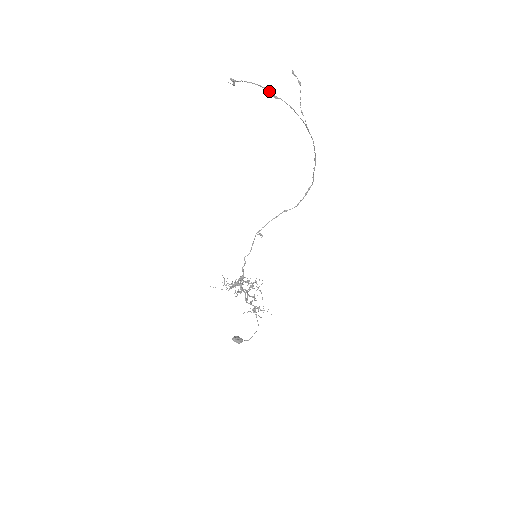
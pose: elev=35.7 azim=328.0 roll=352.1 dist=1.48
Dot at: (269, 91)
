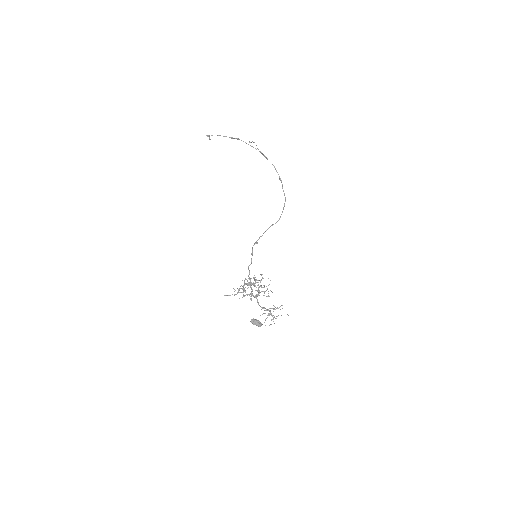
Dot at: (233, 138)
